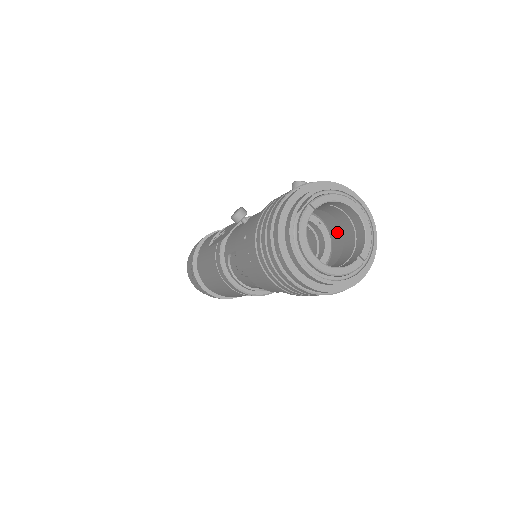
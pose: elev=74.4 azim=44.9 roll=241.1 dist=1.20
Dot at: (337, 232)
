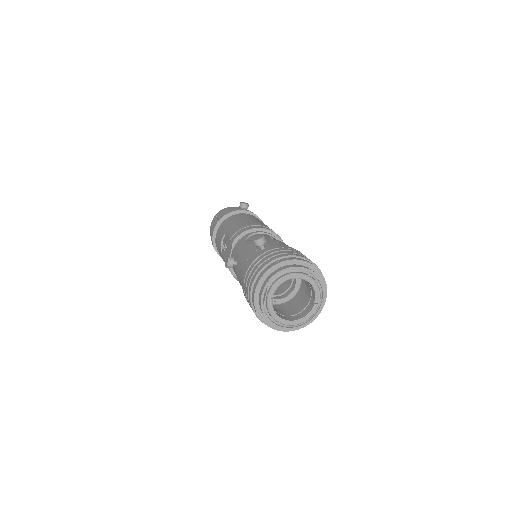
Dot at: occluded
